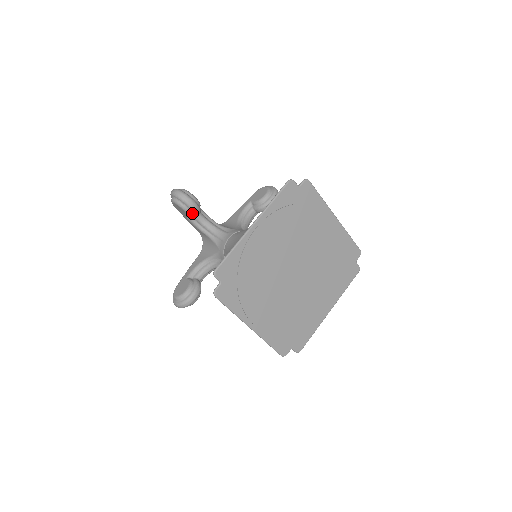
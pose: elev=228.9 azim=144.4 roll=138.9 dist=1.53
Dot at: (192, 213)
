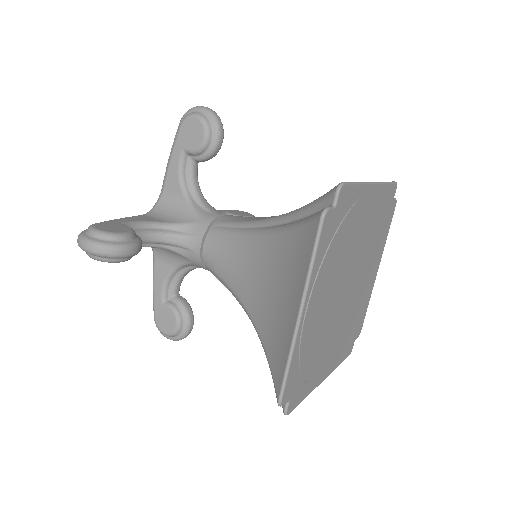
Dot at: occluded
